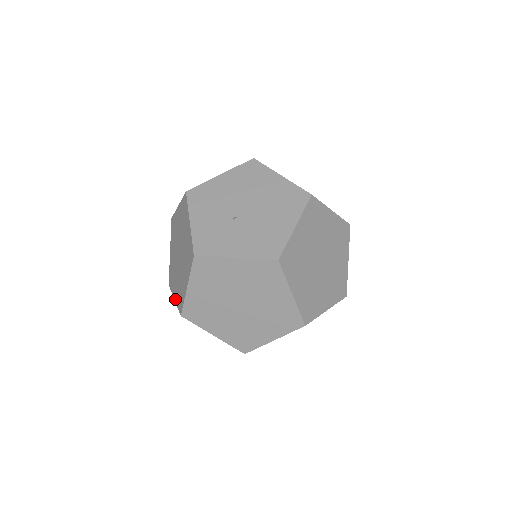
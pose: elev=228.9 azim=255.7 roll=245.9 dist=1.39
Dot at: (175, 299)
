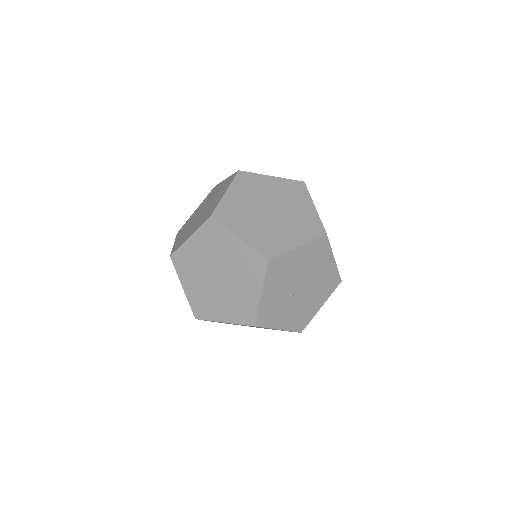
Dot at: (186, 292)
